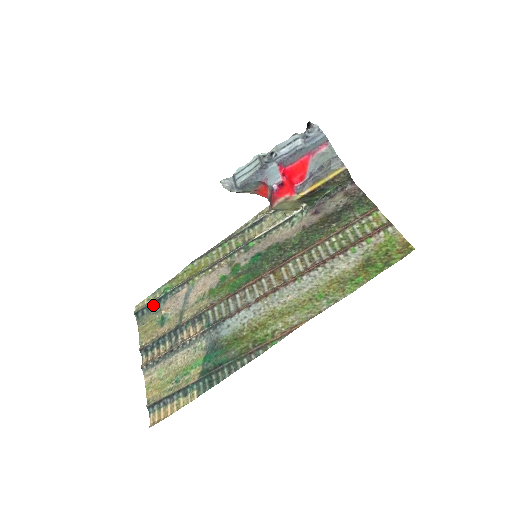
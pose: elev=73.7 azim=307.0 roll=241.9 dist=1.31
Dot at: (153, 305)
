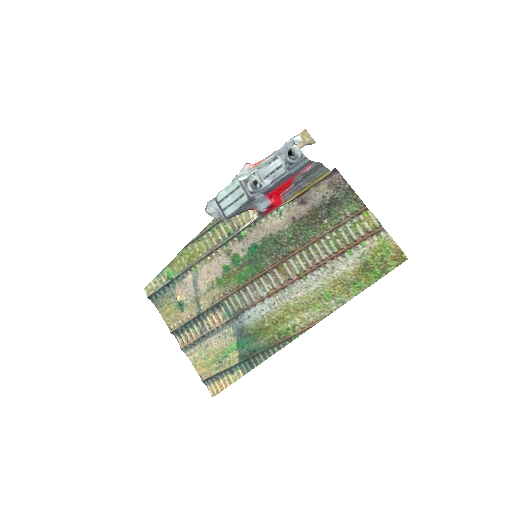
Dot at: (163, 290)
